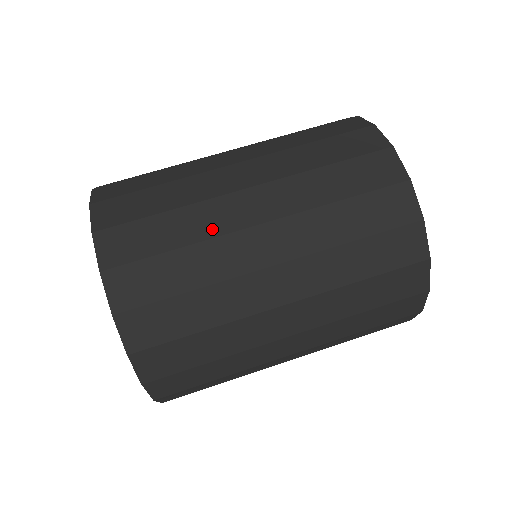
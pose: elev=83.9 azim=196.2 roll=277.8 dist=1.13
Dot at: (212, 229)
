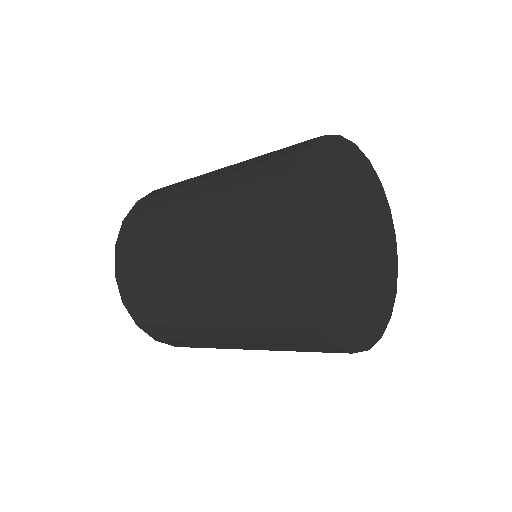
Dot at: (163, 261)
